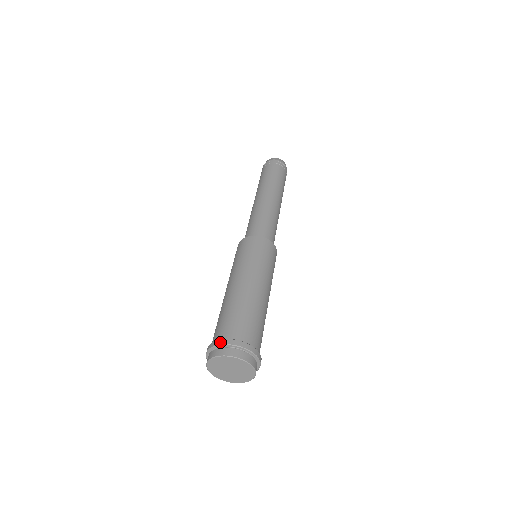
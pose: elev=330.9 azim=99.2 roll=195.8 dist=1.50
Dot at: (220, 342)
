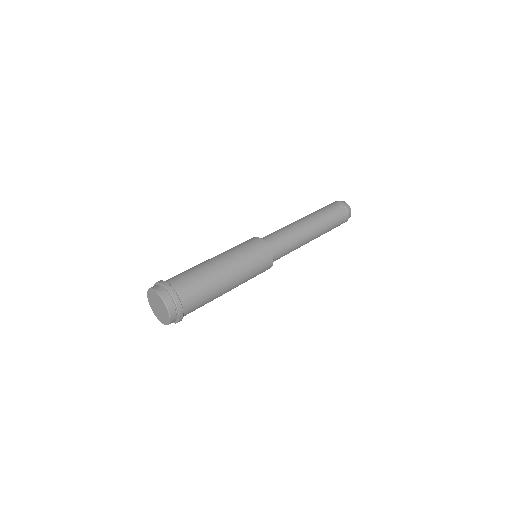
Dot at: (160, 281)
